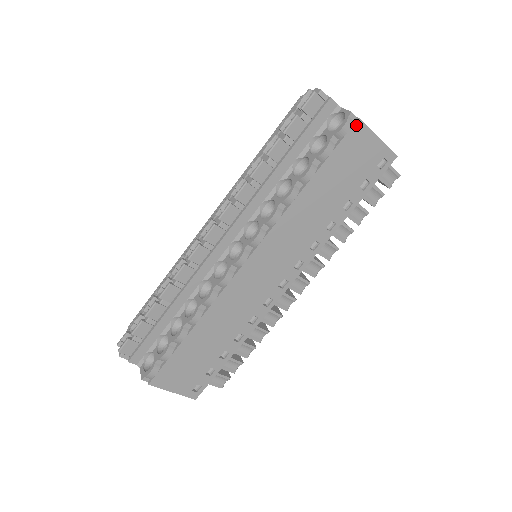
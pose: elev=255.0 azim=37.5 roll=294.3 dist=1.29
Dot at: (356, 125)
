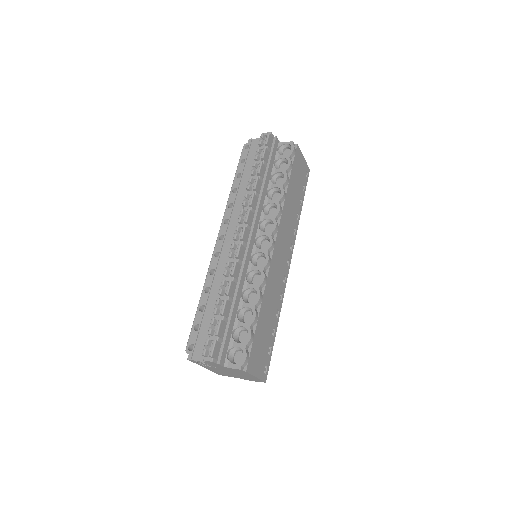
Dot at: (297, 149)
